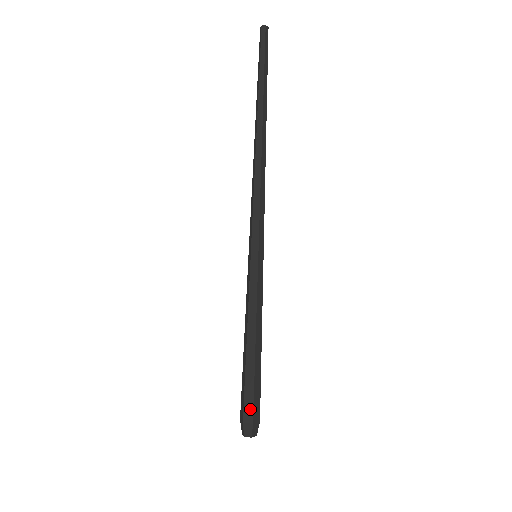
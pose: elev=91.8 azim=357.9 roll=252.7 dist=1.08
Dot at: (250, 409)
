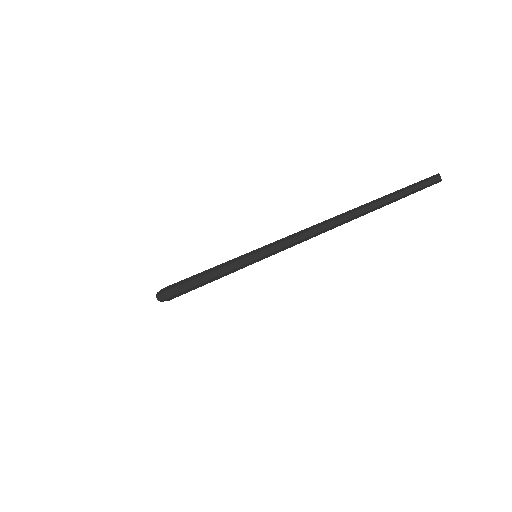
Dot at: (170, 294)
